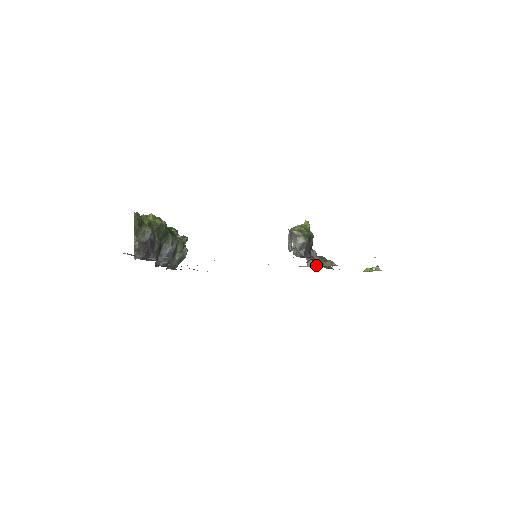
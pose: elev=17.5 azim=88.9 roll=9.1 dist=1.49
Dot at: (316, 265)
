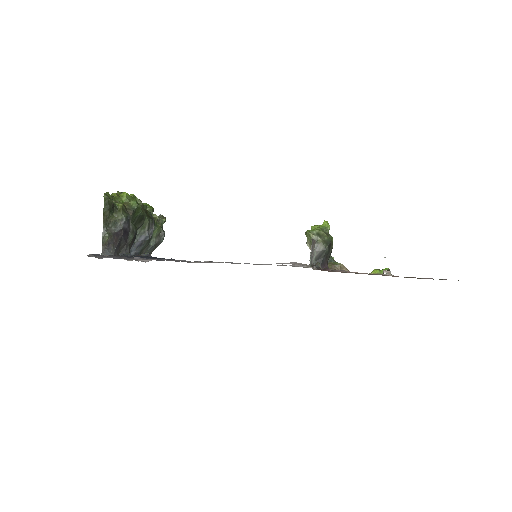
Dot at: occluded
